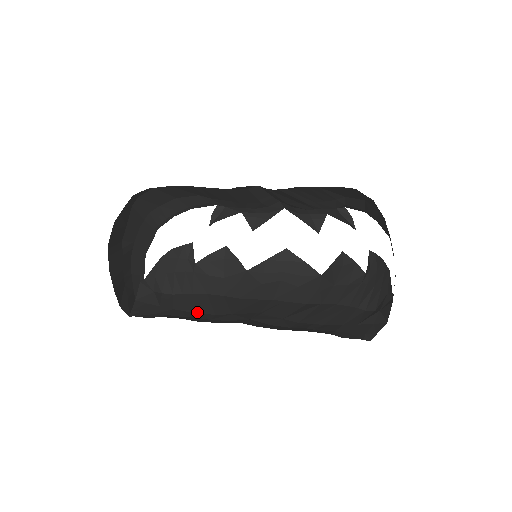
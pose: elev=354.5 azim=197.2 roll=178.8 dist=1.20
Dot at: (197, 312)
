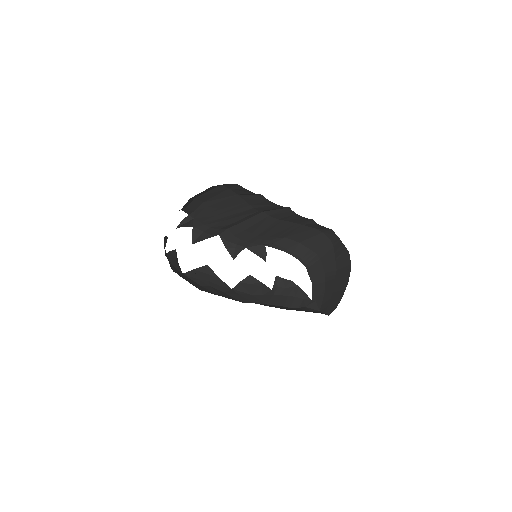
Dot at: occluded
